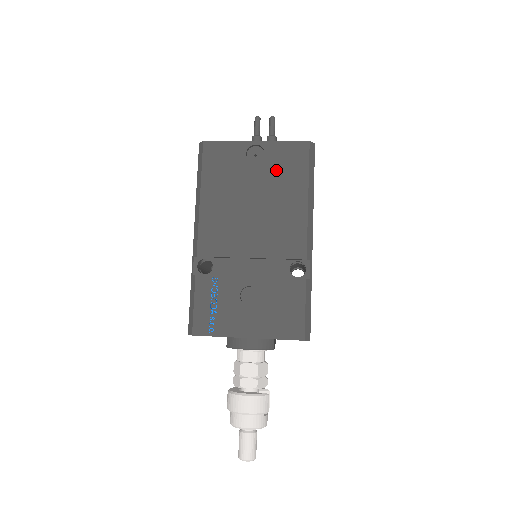
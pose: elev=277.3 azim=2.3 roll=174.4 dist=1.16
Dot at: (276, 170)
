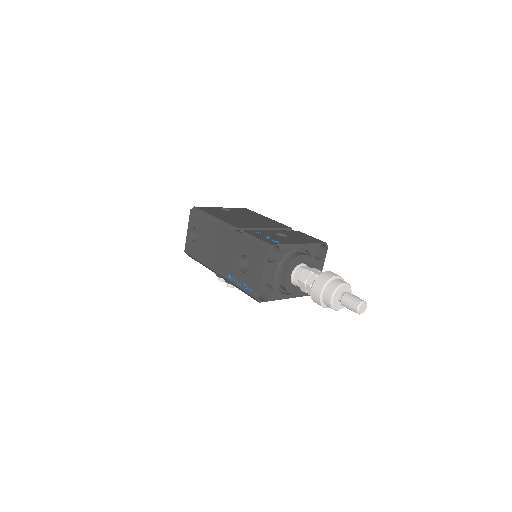
Dot at: (242, 212)
